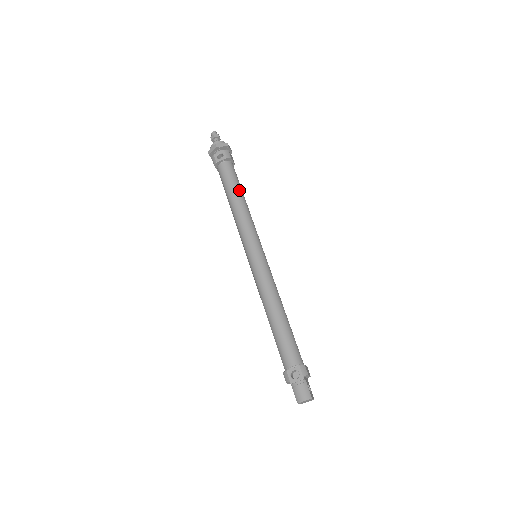
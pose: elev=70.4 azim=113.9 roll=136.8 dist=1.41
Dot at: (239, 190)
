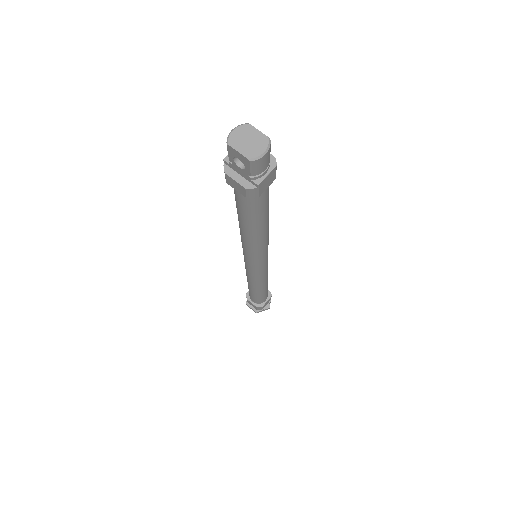
Dot at: occluded
